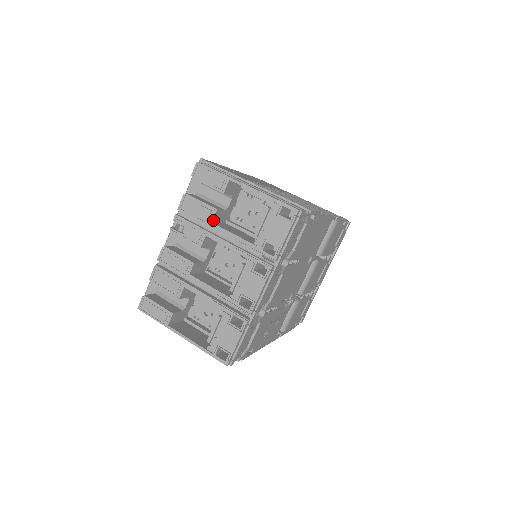
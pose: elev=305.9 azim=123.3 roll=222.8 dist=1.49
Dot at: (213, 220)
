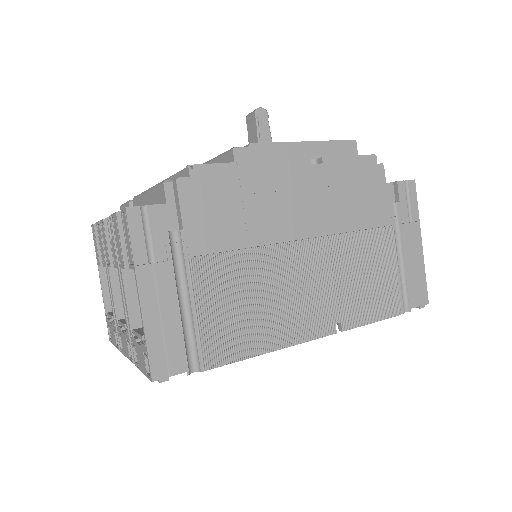
Dot at: occluded
